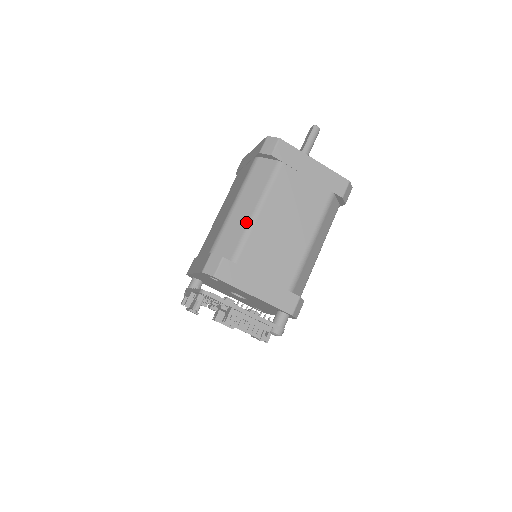
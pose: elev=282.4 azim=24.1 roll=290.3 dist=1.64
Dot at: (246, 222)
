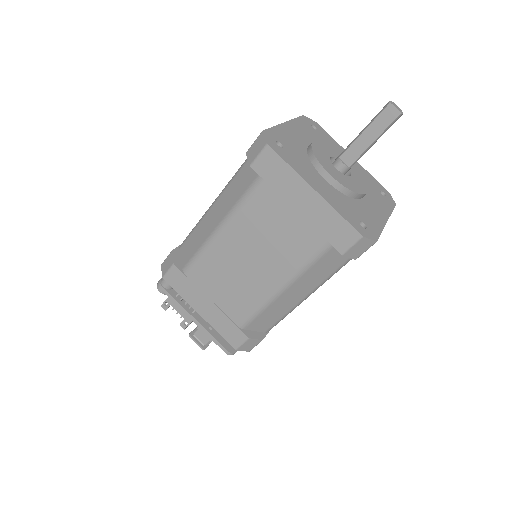
Dot at: (293, 306)
